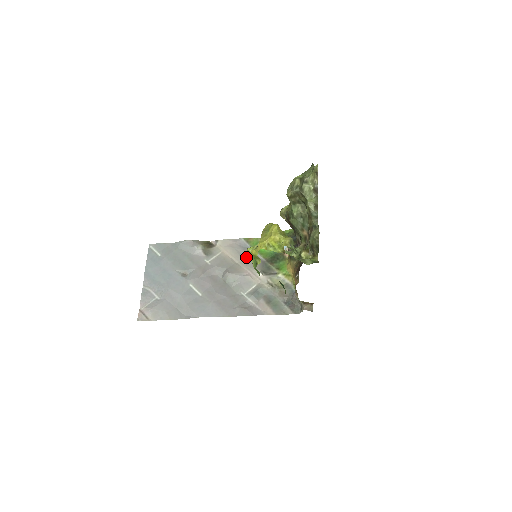
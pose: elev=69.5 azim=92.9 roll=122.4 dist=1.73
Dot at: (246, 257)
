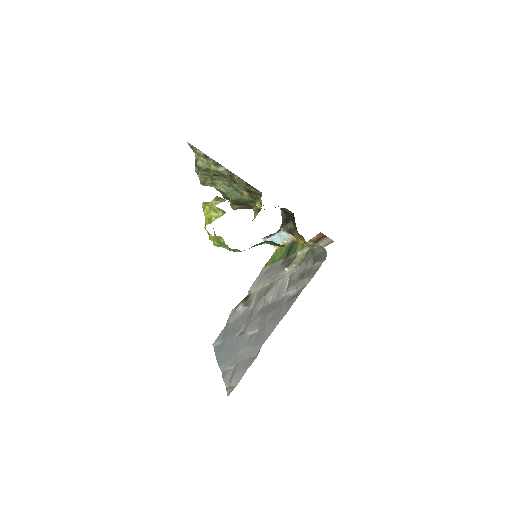
Dot at: (272, 274)
